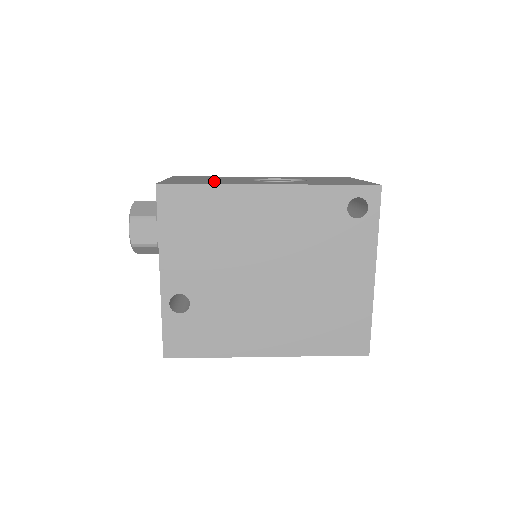
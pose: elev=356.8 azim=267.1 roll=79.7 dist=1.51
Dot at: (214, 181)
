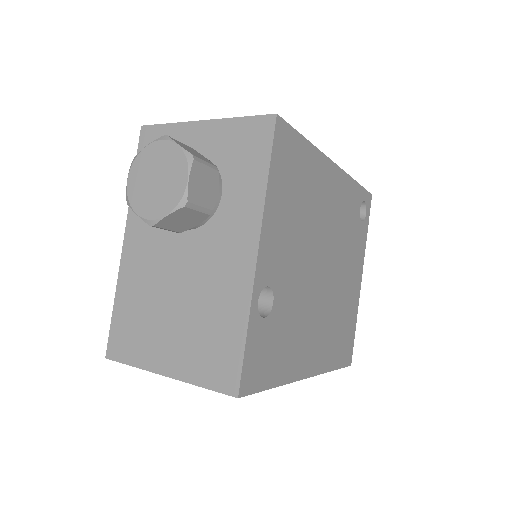
Dot at: occluded
